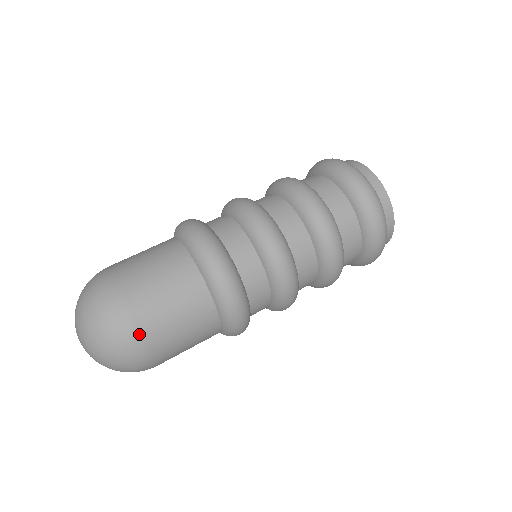
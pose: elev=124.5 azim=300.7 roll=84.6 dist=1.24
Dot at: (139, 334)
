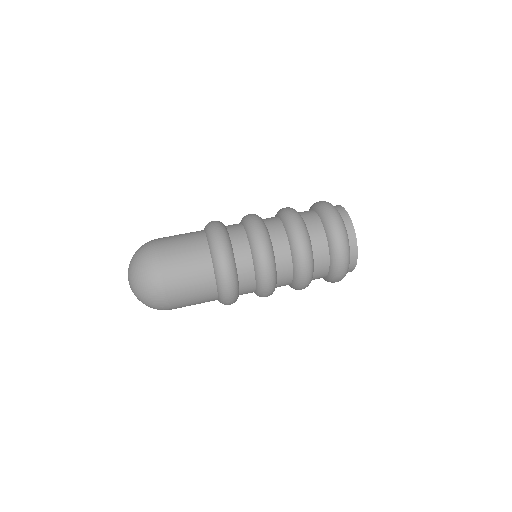
Dot at: (164, 287)
